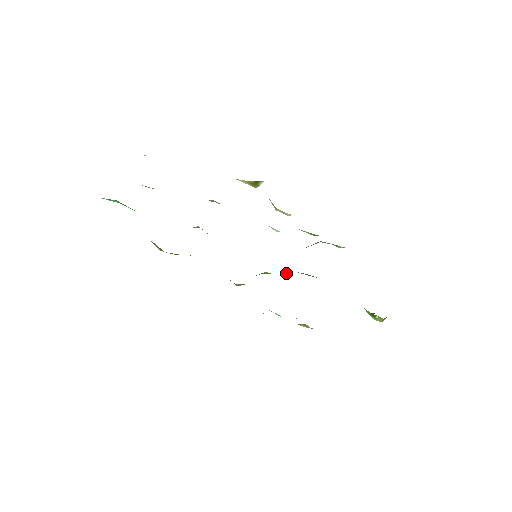
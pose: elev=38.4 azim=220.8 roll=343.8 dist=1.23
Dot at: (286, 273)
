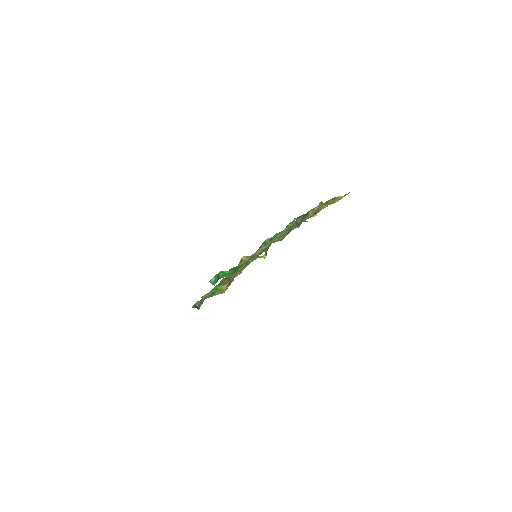
Dot at: occluded
